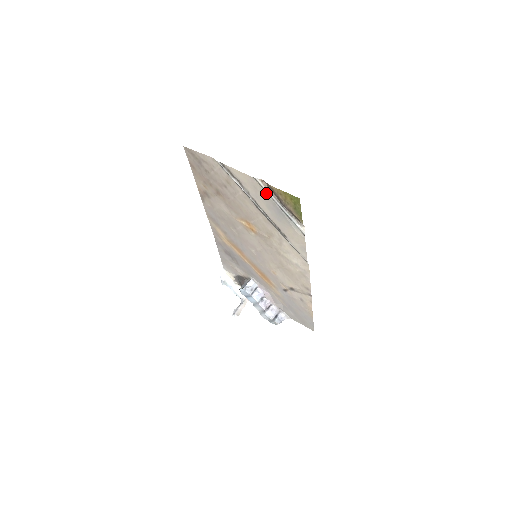
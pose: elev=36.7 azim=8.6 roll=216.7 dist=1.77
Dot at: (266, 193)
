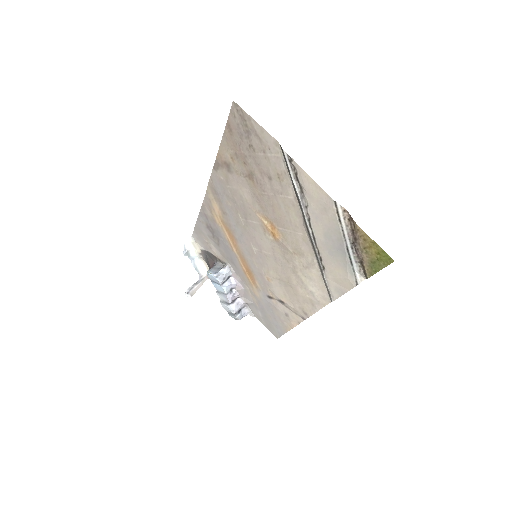
Dot at: (339, 224)
